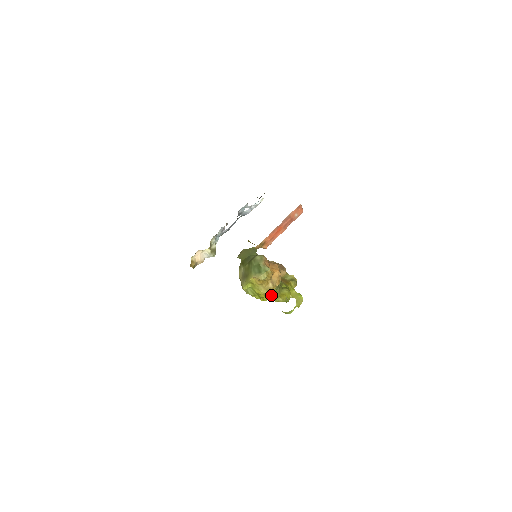
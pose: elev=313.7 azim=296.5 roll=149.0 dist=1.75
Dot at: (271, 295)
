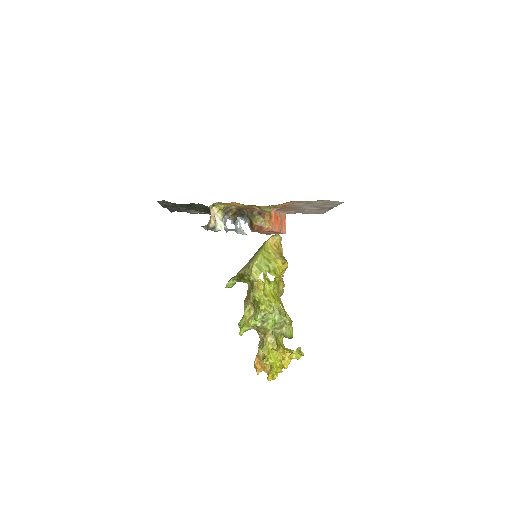
Dot at: (279, 300)
